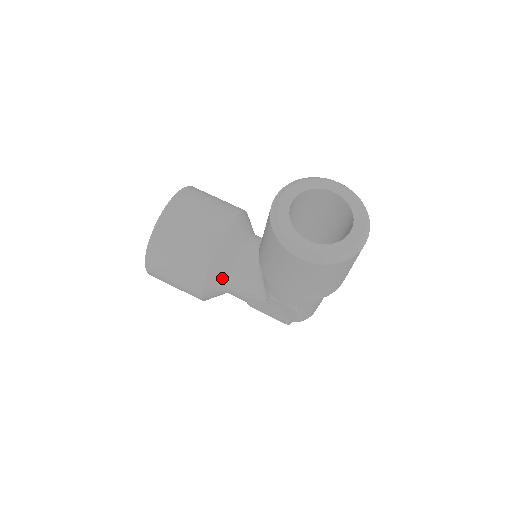
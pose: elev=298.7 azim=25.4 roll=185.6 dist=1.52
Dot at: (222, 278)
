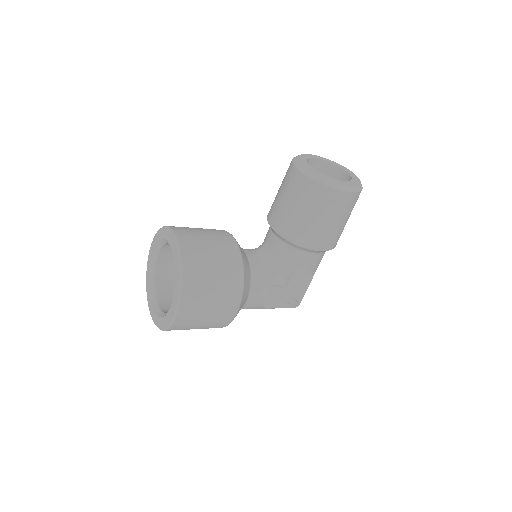
Dot at: (248, 282)
